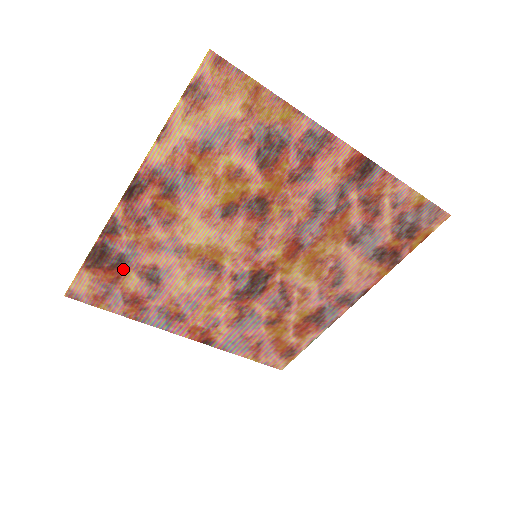
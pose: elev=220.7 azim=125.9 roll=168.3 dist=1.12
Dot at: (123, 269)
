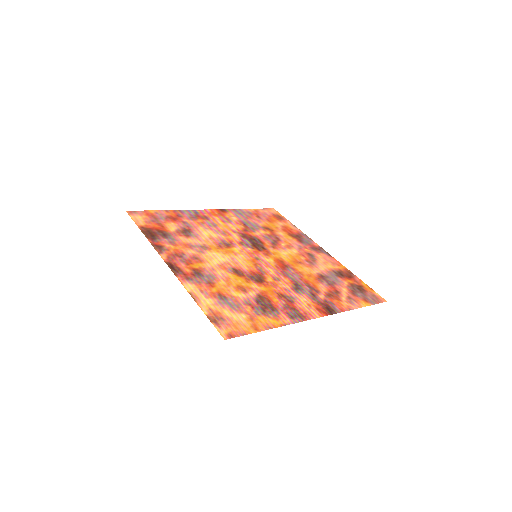
Dot at: (166, 231)
